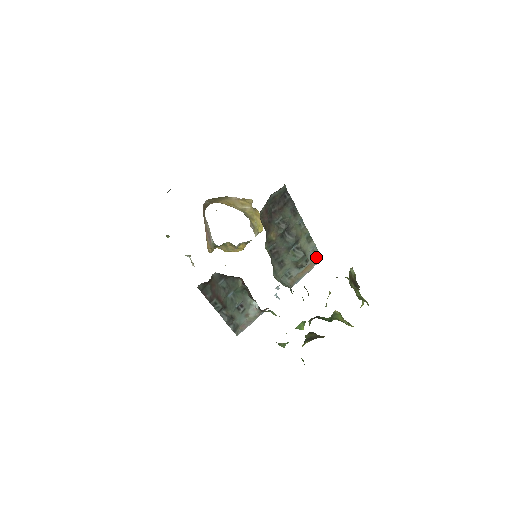
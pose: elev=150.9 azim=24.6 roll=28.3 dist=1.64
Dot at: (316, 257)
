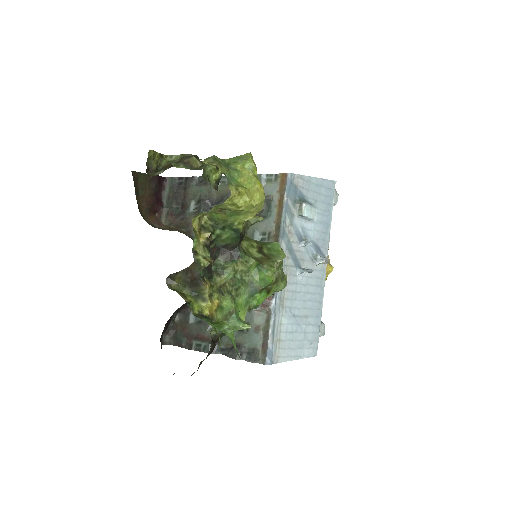
Dot at: (279, 182)
